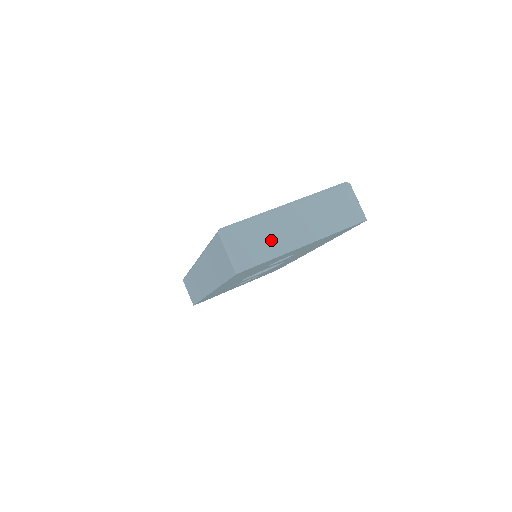
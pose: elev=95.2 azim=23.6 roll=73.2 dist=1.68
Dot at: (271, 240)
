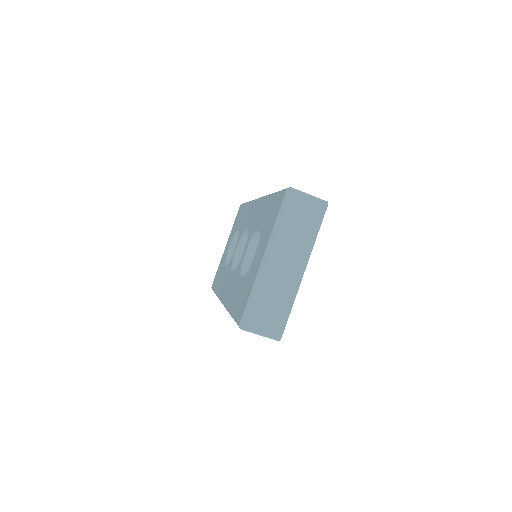
Dot at: (279, 296)
